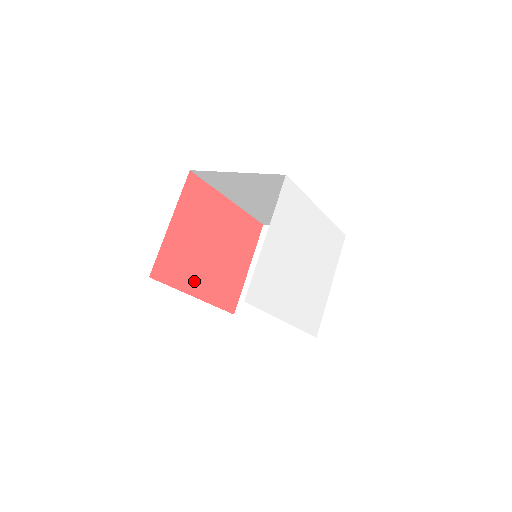
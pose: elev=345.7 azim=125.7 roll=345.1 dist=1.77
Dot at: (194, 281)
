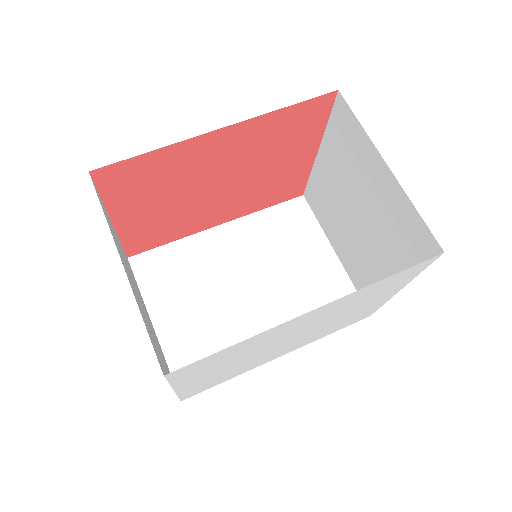
Dot at: (204, 220)
